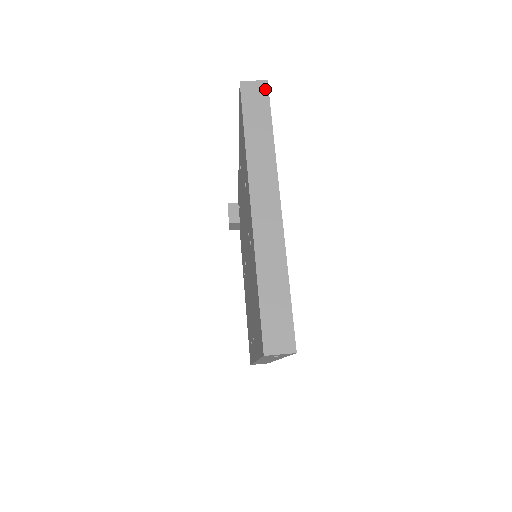
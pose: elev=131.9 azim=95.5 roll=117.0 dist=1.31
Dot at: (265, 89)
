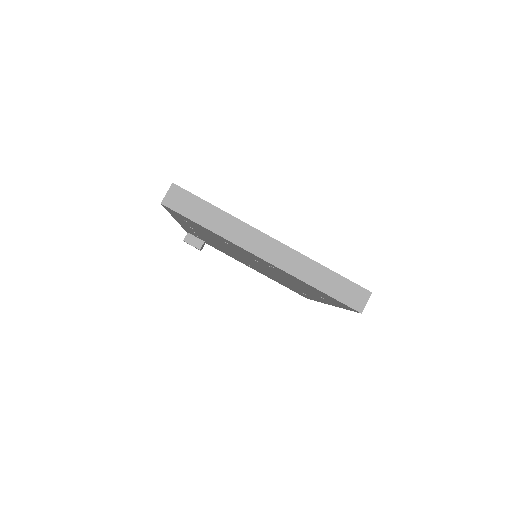
Dot at: (179, 190)
